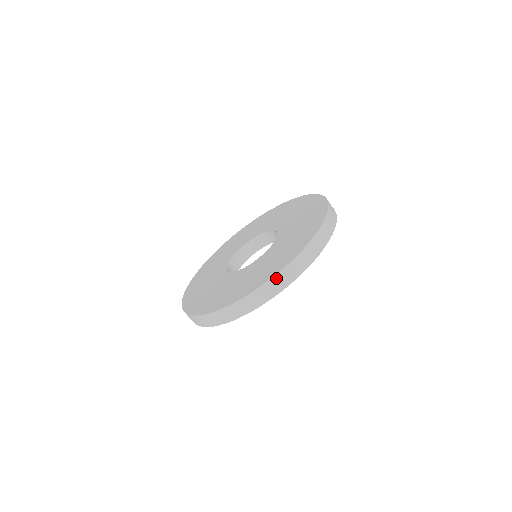
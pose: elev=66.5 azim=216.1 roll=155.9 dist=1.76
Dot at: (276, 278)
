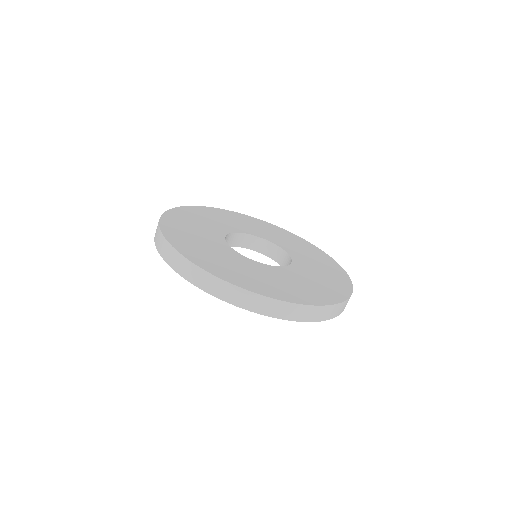
Dot at: (305, 308)
